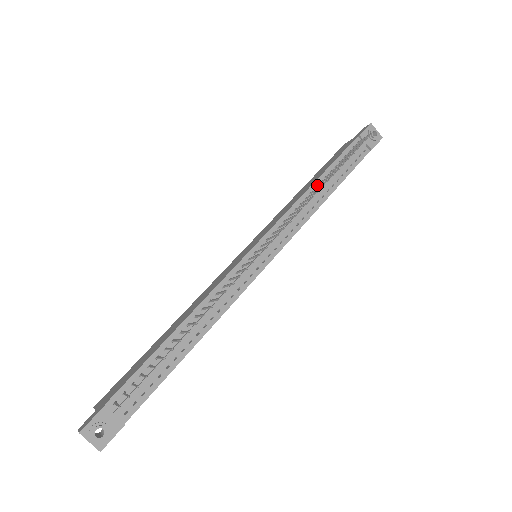
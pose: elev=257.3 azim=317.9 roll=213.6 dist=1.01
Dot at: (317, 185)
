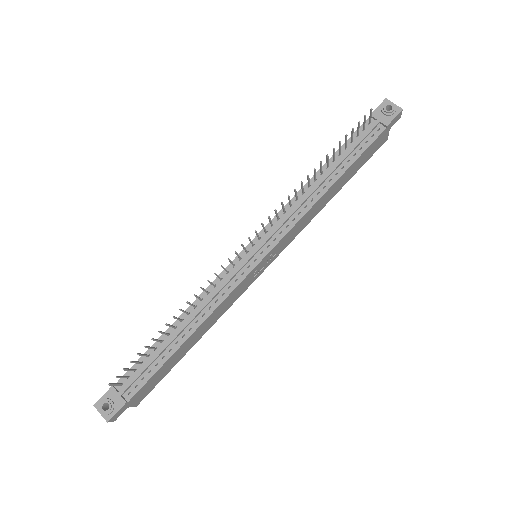
Dot at: (317, 177)
